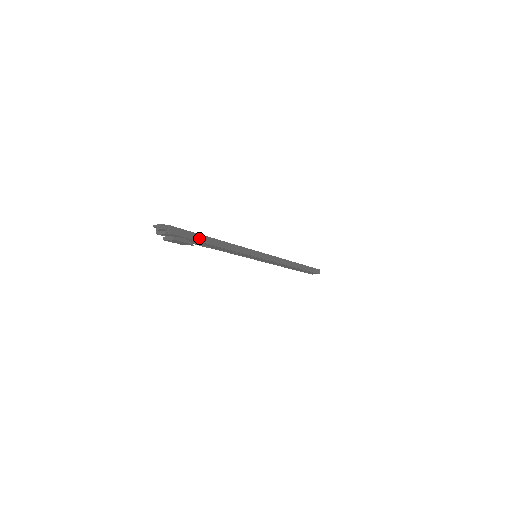
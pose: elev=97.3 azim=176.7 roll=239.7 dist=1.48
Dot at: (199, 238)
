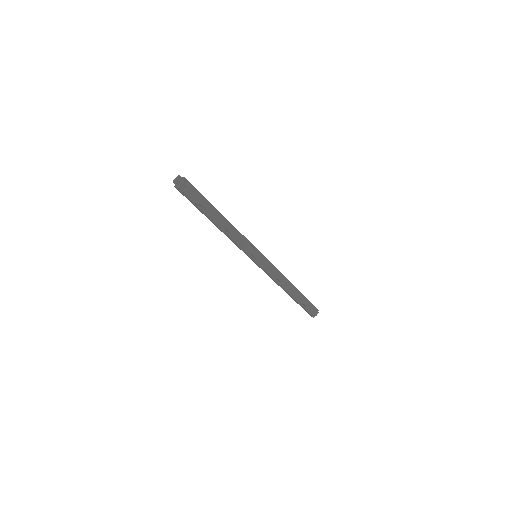
Dot at: (206, 200)
